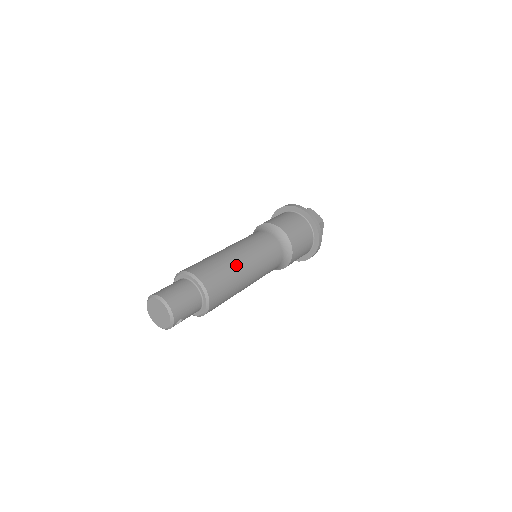
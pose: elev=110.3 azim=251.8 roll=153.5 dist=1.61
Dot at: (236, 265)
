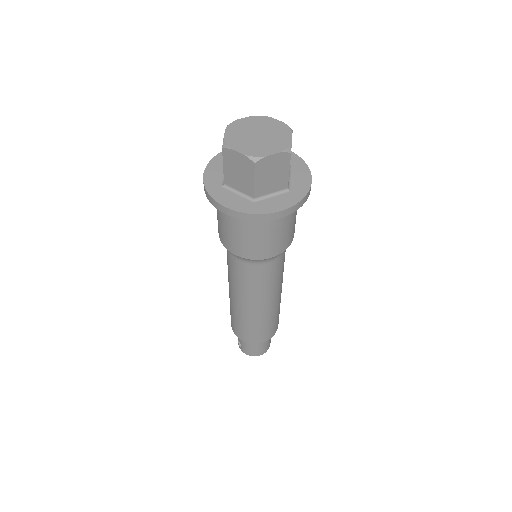
Dot at: (272, 312)
